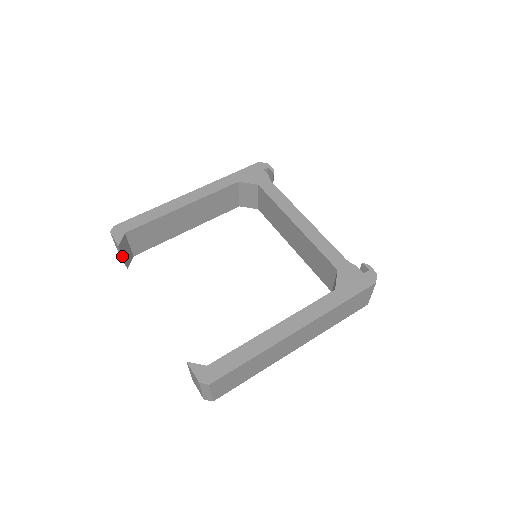
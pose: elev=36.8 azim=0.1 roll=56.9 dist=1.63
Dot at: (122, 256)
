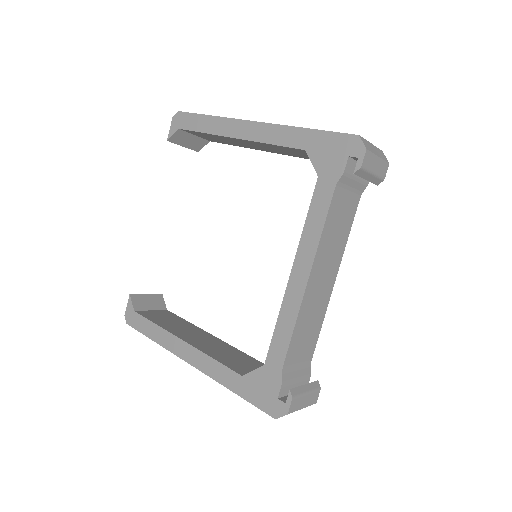
Dot at: (181, 145)
